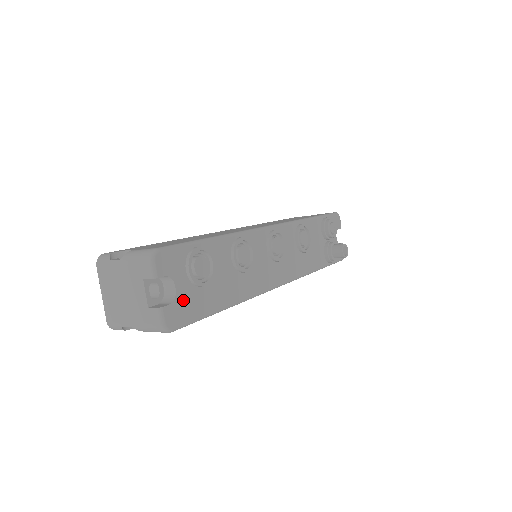
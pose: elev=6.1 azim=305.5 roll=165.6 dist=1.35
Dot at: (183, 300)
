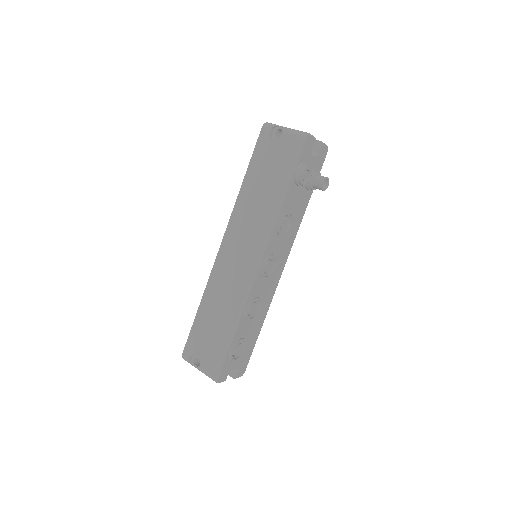
Dot at: (241, 364)
